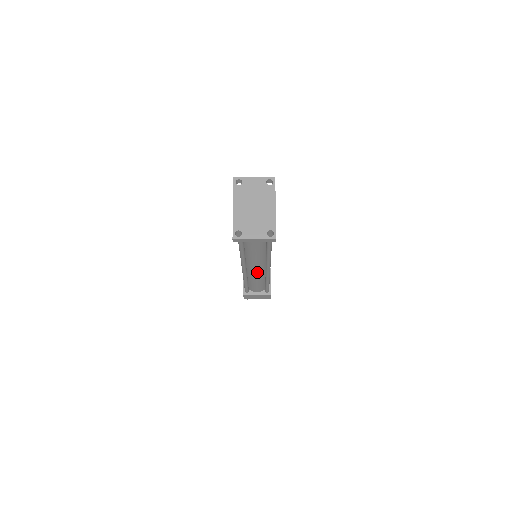
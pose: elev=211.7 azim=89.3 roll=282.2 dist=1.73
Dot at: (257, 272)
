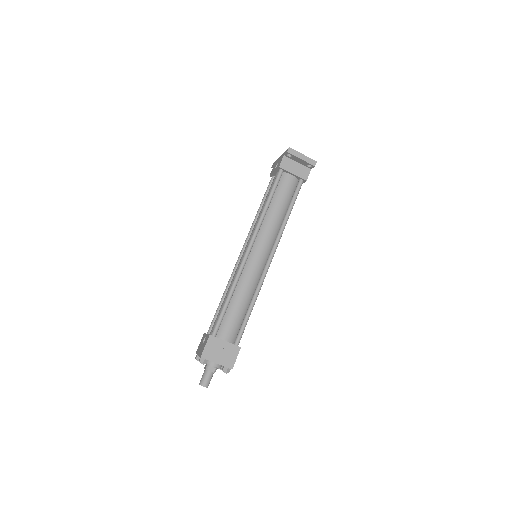
Dot at: (256, 266)
